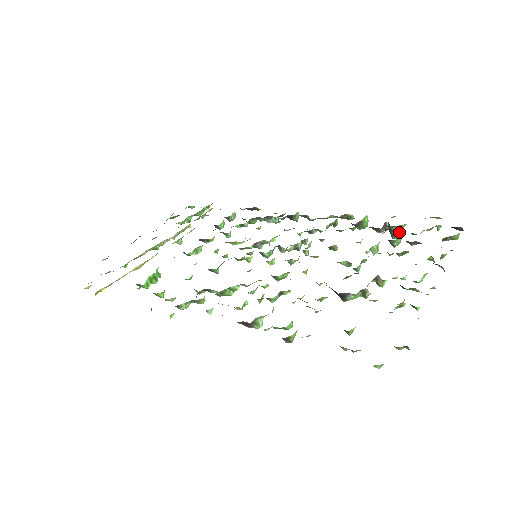
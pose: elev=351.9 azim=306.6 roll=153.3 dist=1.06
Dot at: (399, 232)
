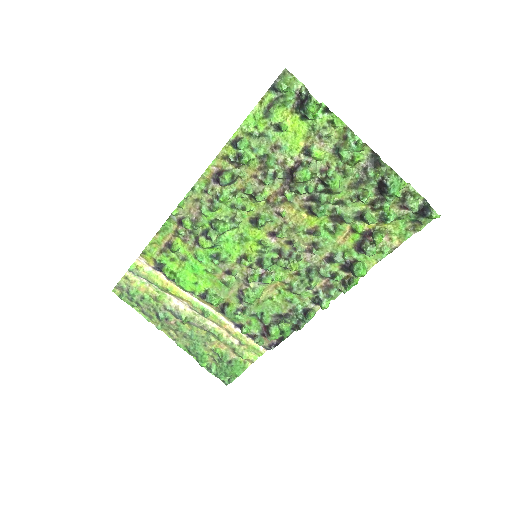
Dot at: (379, 234)
